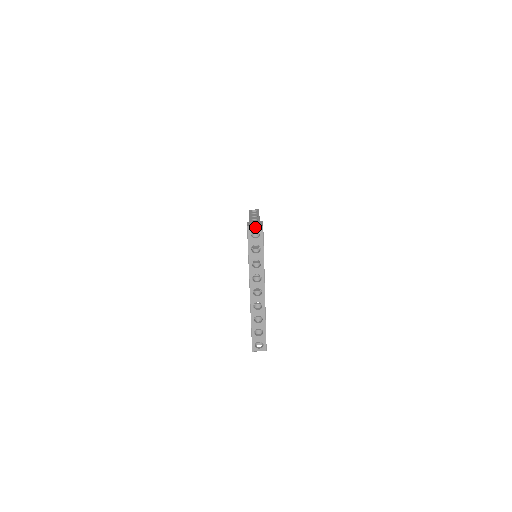
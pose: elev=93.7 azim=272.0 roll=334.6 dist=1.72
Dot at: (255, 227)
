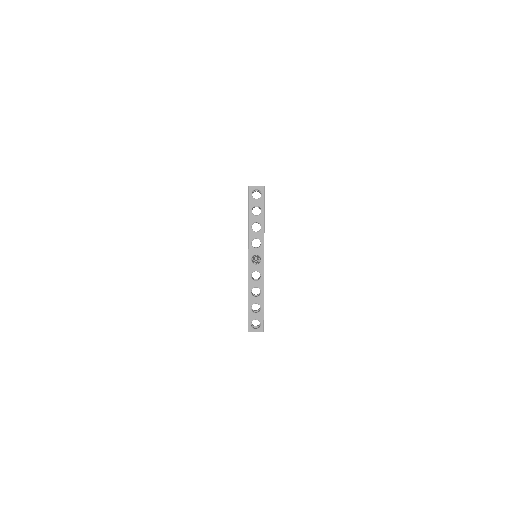
Dot at: (256, 187)
